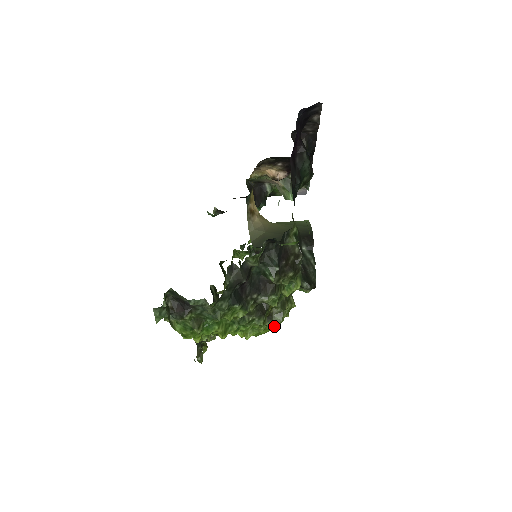
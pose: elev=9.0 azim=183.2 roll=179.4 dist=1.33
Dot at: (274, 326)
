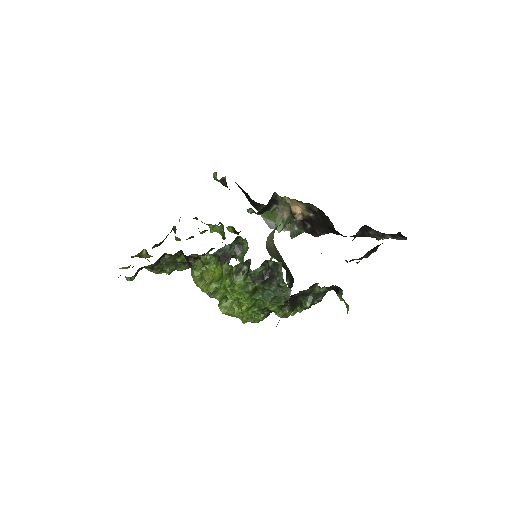
Dot at: (250, 321)
